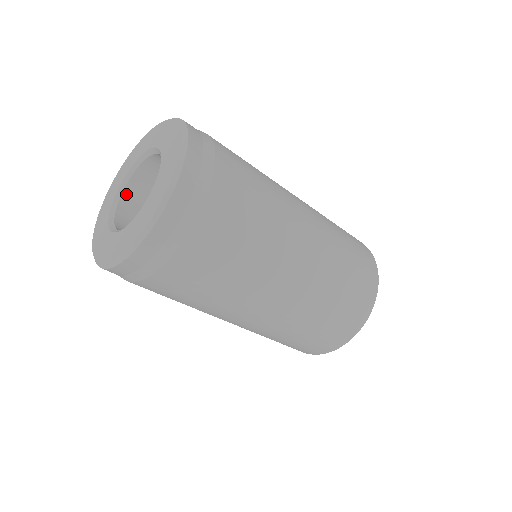
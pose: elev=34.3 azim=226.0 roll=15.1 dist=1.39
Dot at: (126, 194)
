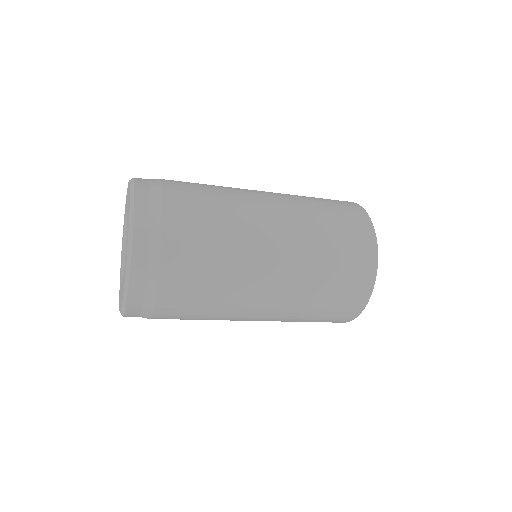
Dot at: occluded
